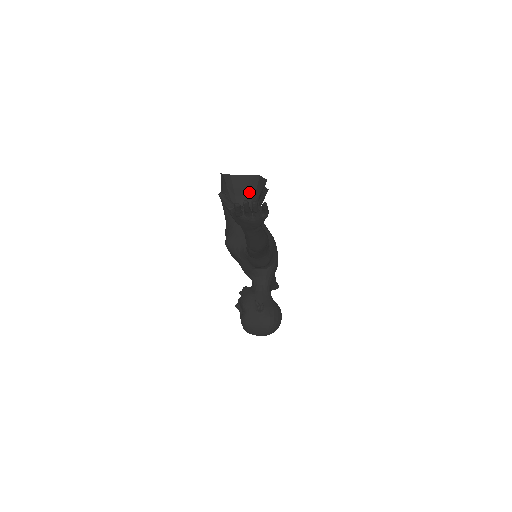
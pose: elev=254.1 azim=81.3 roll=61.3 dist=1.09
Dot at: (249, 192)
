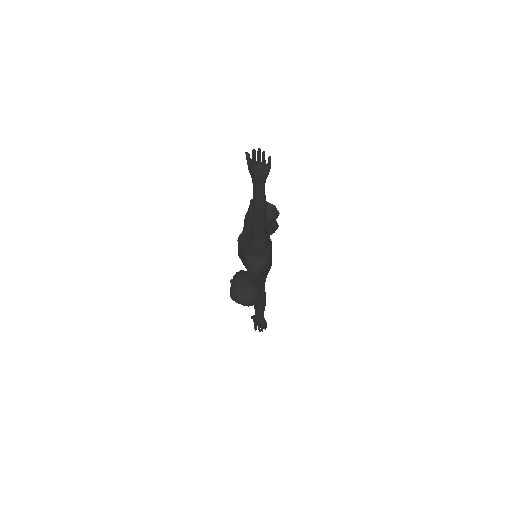
Dot at: occluded
